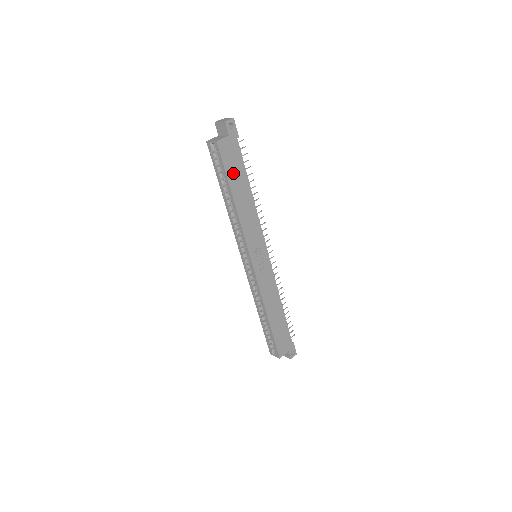
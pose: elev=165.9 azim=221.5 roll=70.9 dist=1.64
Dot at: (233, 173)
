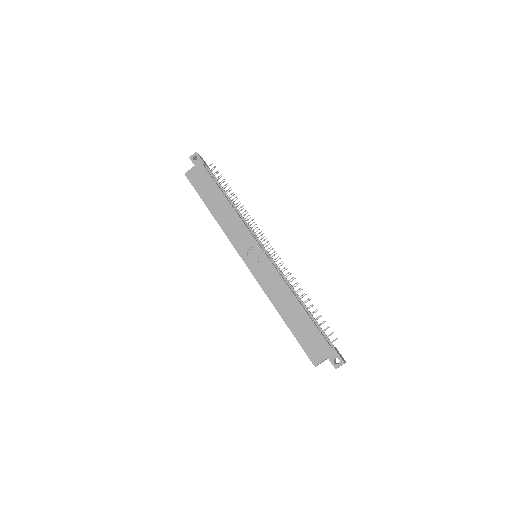
Dot at: (205, 191)
